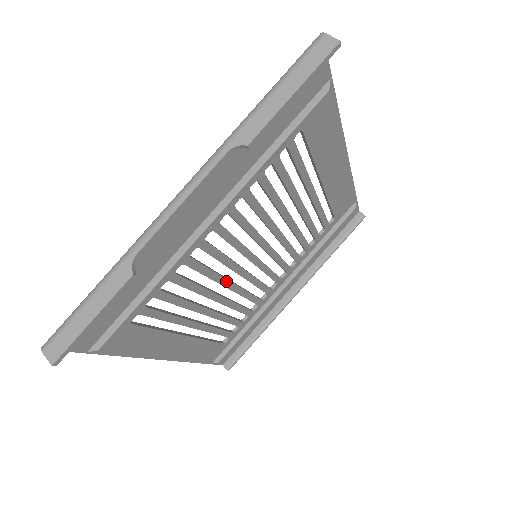
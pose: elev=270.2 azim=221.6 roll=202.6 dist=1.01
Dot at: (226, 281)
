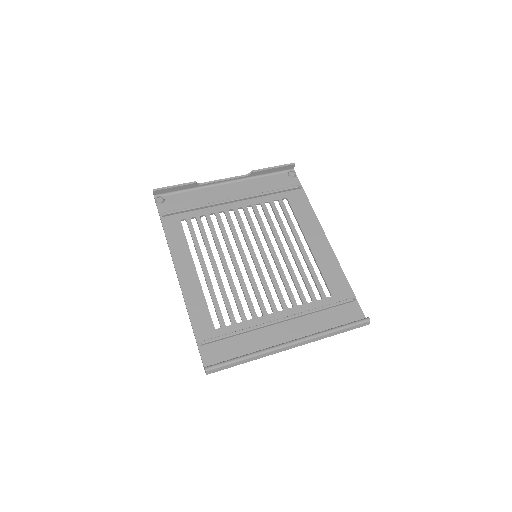
Dot at: (233, 253)
